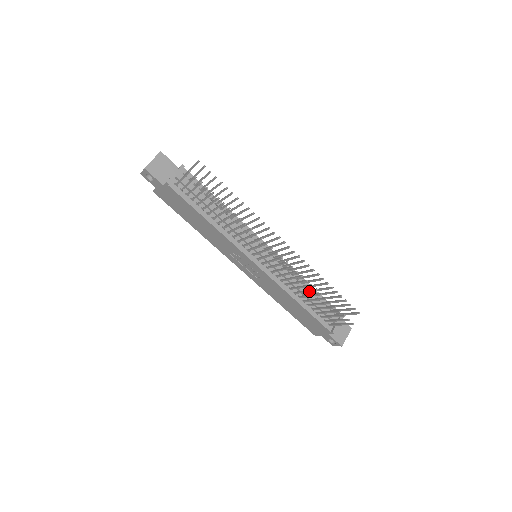
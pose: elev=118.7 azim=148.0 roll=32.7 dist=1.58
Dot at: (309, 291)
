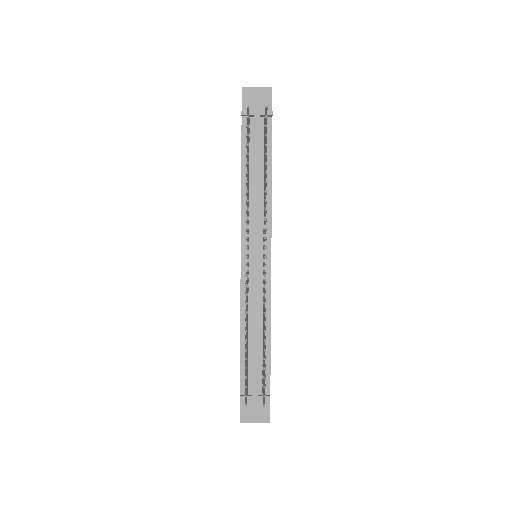
Dot at: (246, 328)
